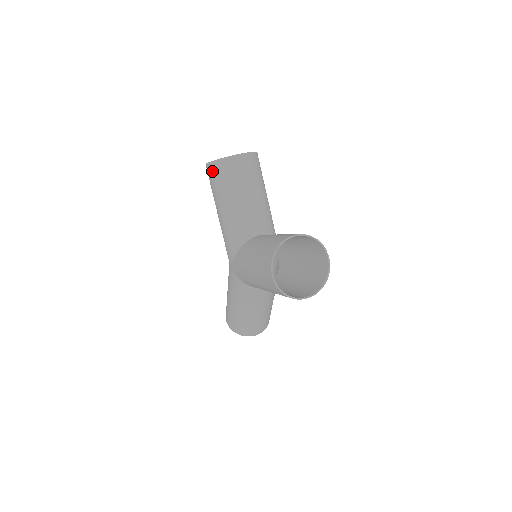
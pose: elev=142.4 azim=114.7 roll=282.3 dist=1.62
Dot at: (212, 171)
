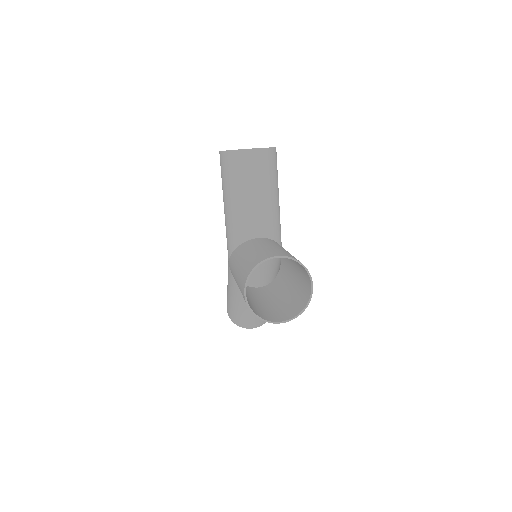
Dot at: (222, 161)
